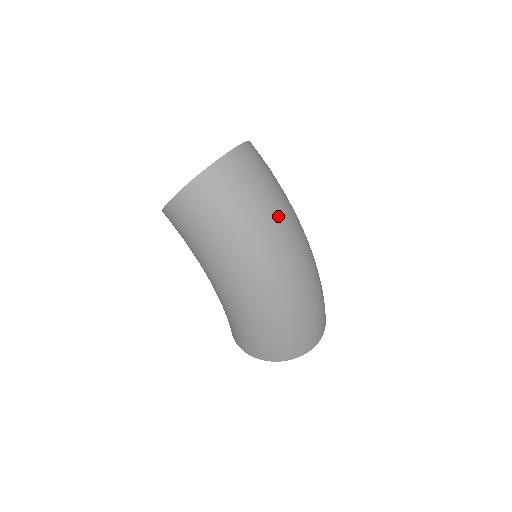
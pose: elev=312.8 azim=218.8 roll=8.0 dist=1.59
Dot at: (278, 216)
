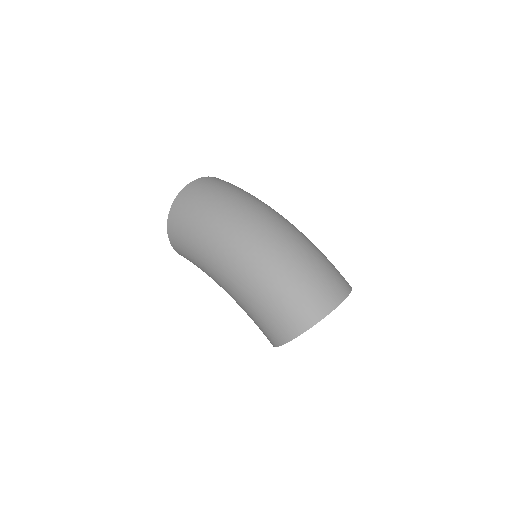
Dot at: (236, 201)
